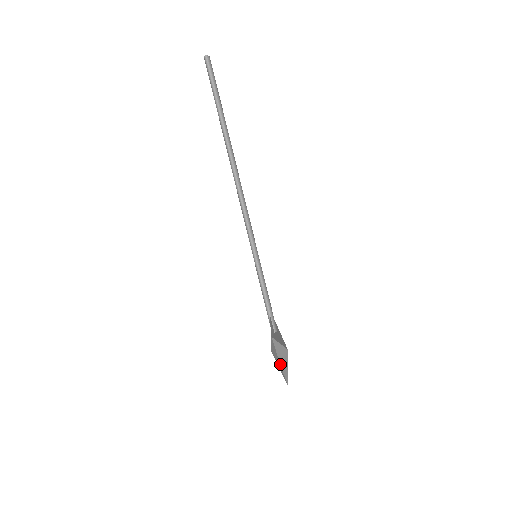
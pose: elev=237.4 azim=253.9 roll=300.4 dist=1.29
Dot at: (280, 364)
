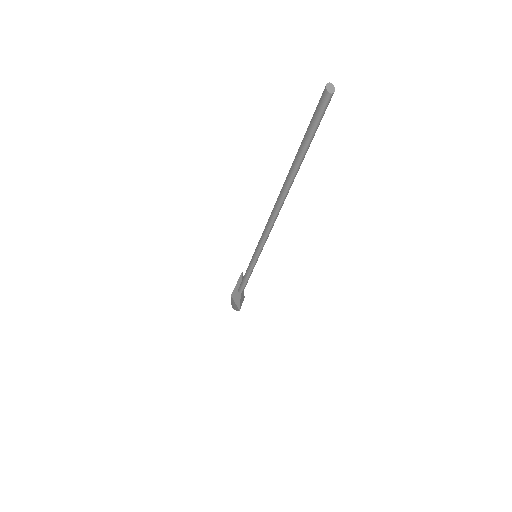
Dot at: occluded
